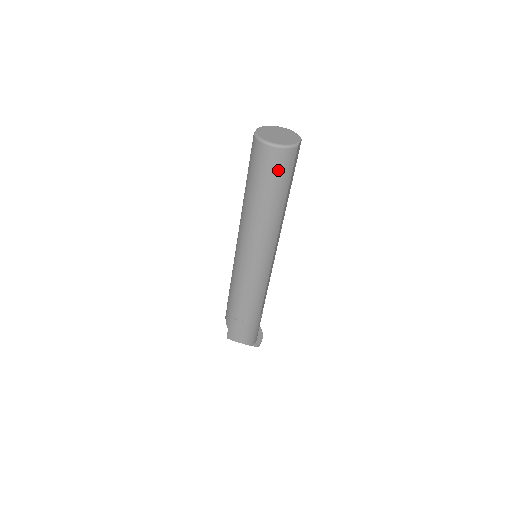
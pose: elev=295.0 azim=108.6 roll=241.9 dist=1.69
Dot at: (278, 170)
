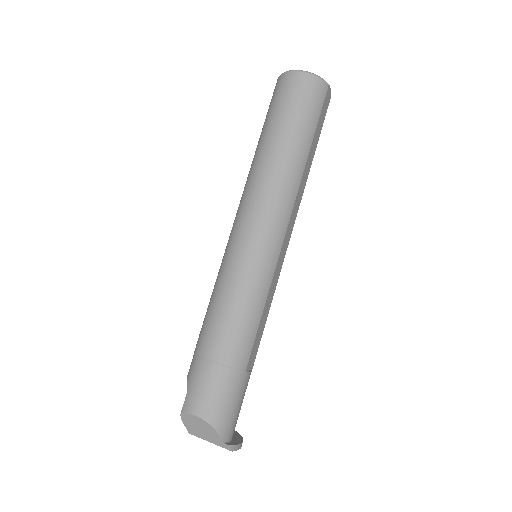
Dot at: (304, 101)
